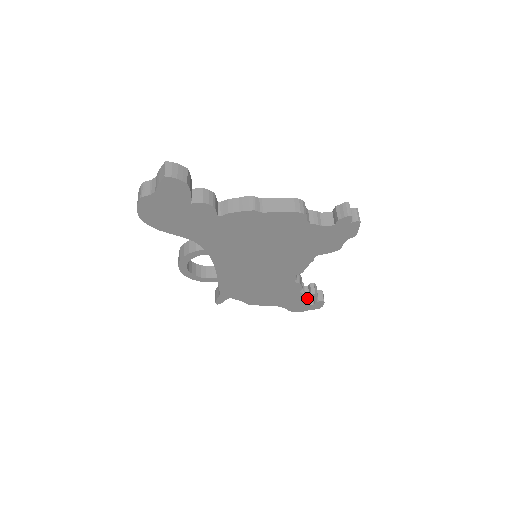
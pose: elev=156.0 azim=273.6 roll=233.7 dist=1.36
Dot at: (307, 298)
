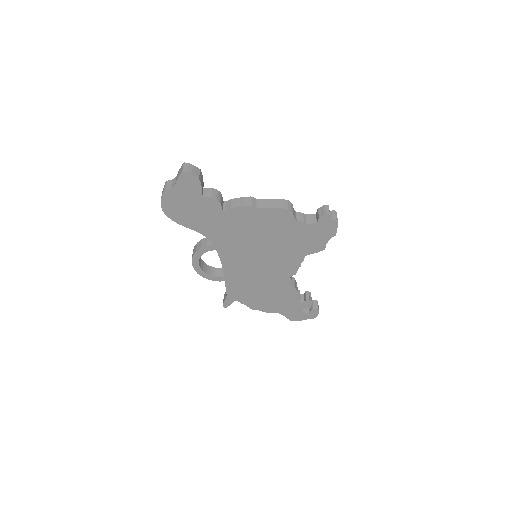
Dot at: (303, 304)
